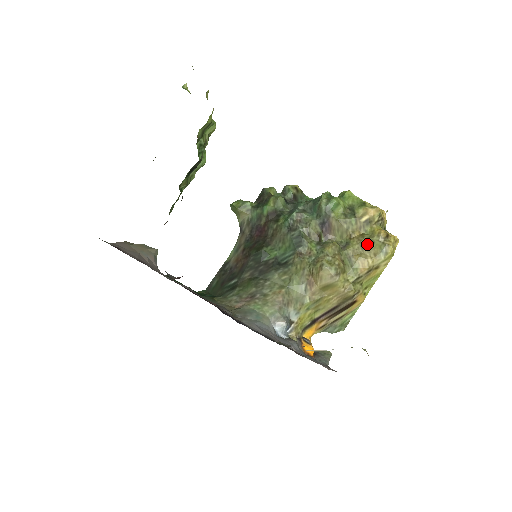
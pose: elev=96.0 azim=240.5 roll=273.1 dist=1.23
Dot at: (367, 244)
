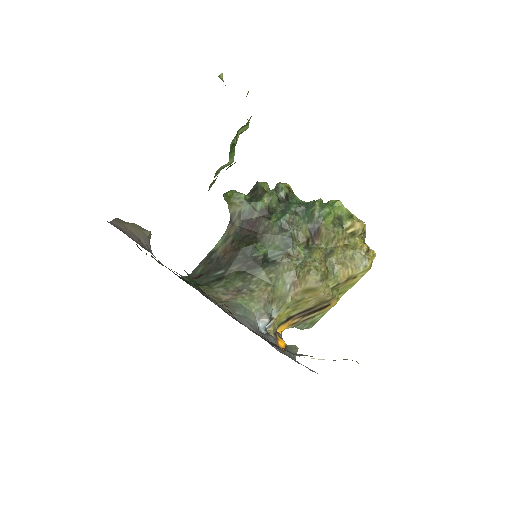
Dot at: (350, 255)
